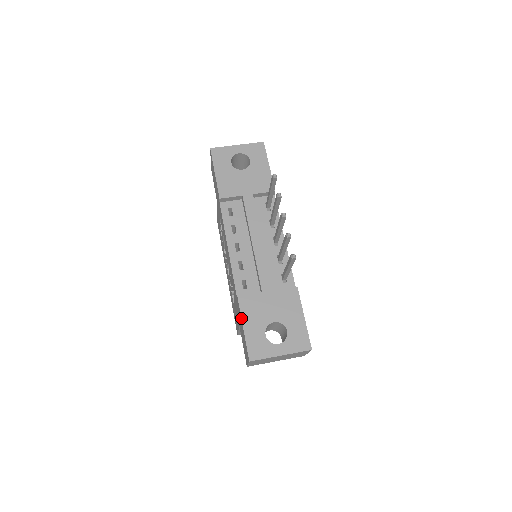
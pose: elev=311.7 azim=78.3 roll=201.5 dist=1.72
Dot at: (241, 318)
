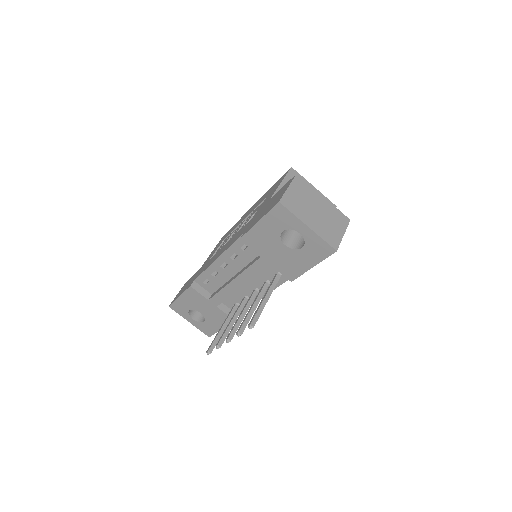
Dot at: (182, 293)
